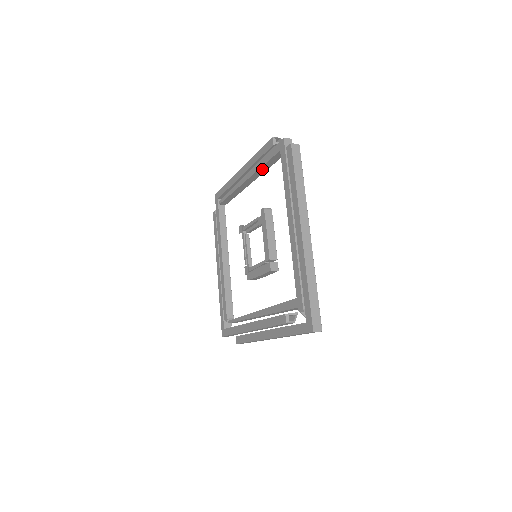
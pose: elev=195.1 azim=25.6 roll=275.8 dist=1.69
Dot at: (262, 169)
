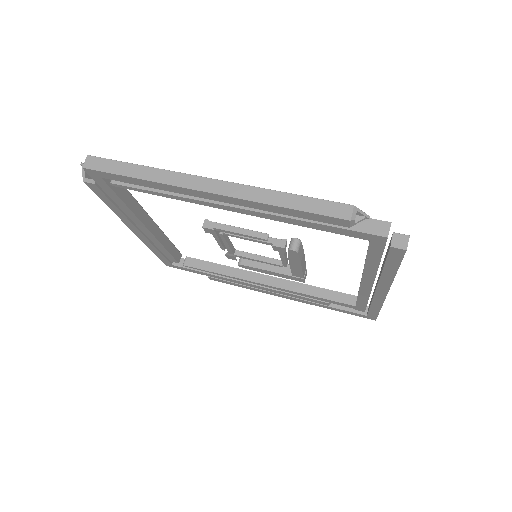
Dot at: occluded
